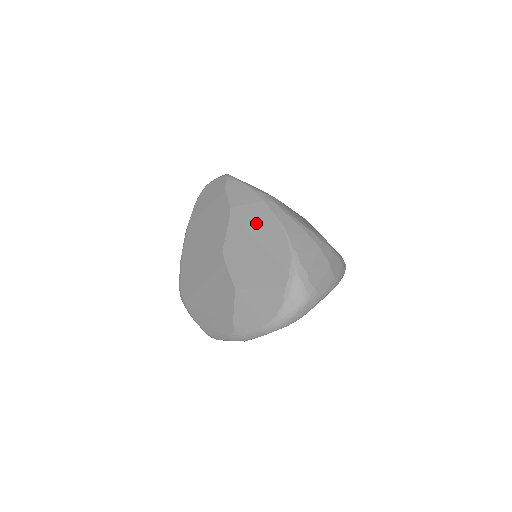
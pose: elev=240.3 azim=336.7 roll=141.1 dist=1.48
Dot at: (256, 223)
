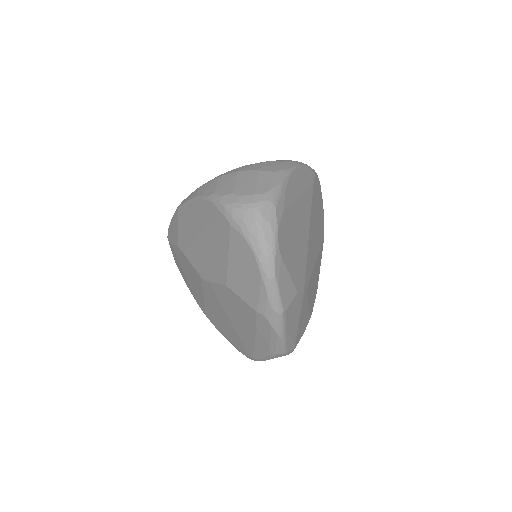
Dot at: (188, 226)
